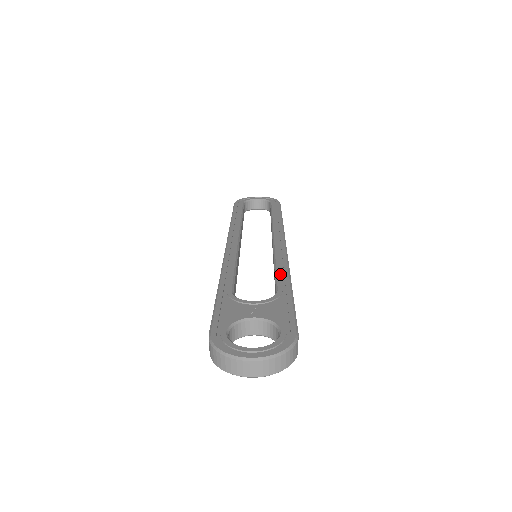
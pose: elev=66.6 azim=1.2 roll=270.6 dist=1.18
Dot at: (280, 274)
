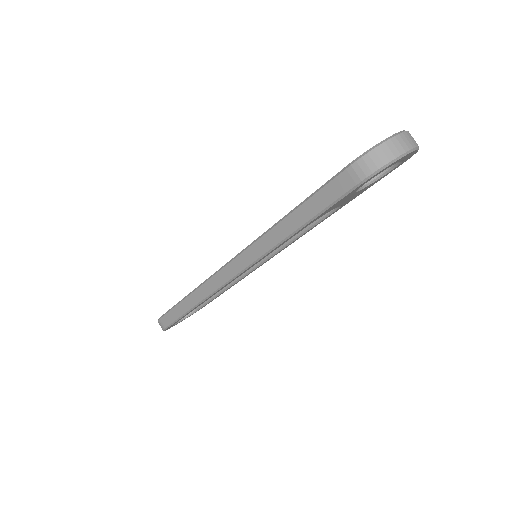
Dot at: occluded
